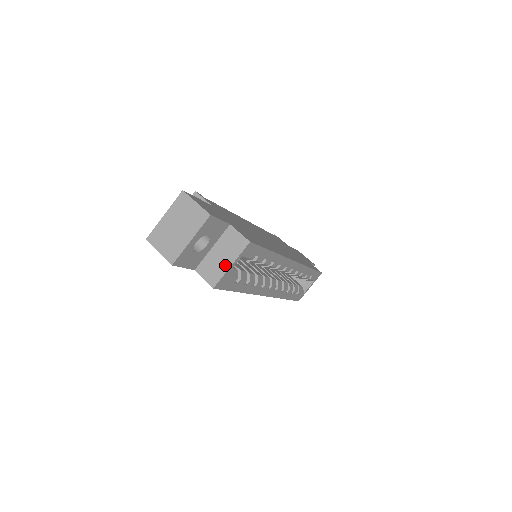
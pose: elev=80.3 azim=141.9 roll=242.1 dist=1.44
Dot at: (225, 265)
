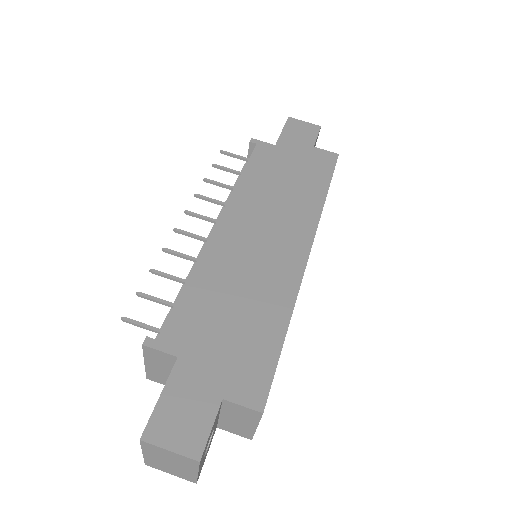
Dot at: (249, 427)
